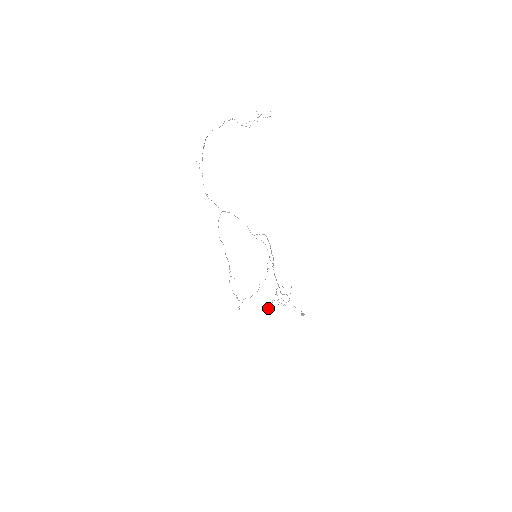
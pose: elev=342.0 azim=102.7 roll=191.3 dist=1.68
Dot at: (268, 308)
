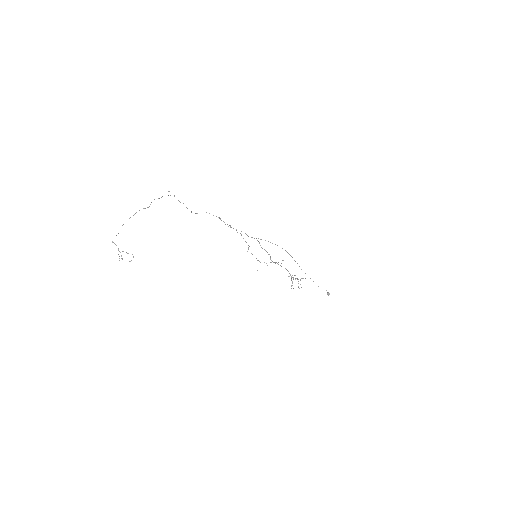
Dot at: (294, 275)
